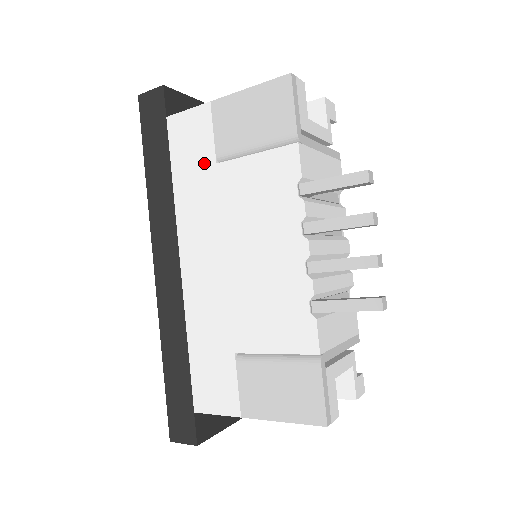
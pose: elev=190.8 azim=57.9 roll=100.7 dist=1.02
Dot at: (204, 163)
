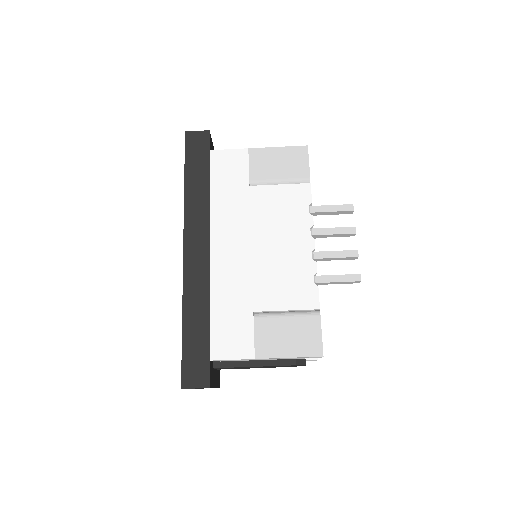
Dot at: (239, 184)
